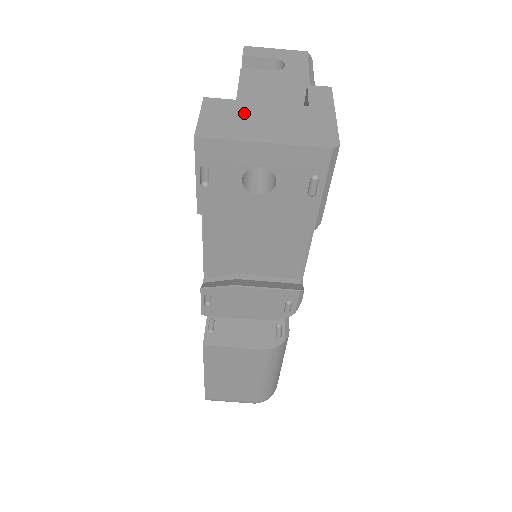
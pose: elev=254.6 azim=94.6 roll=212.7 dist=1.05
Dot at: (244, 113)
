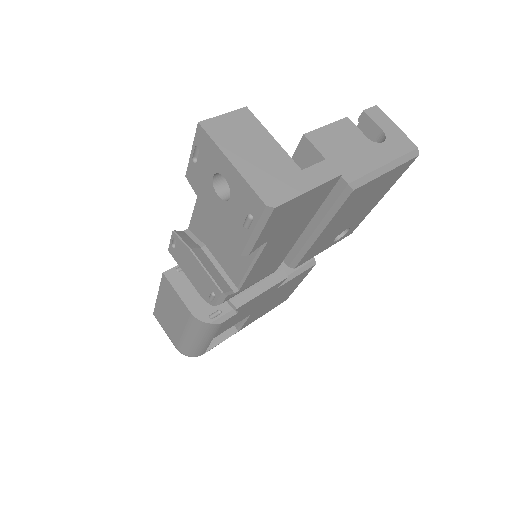
Dot at: (252, 137)
